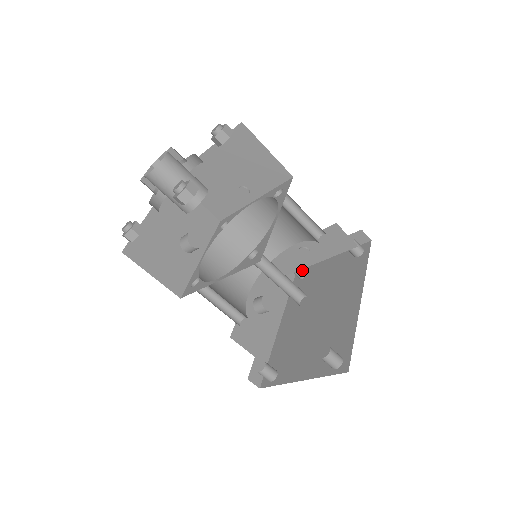
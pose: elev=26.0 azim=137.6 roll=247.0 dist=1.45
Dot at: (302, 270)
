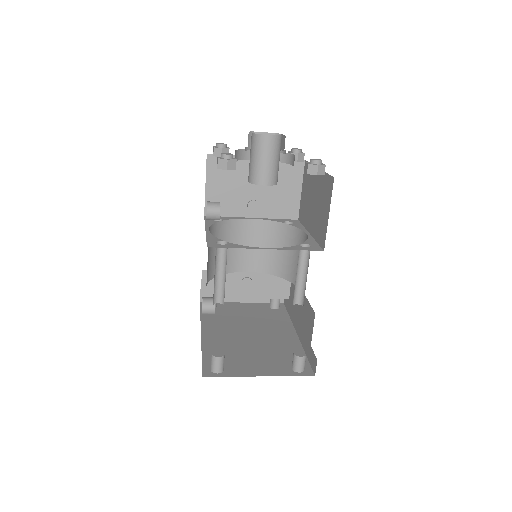
Dot at: occluded
